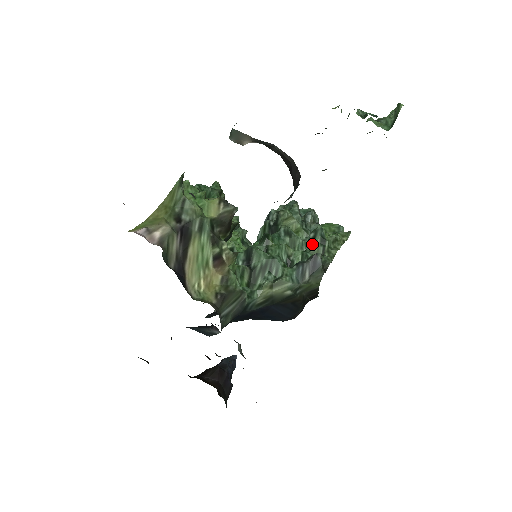
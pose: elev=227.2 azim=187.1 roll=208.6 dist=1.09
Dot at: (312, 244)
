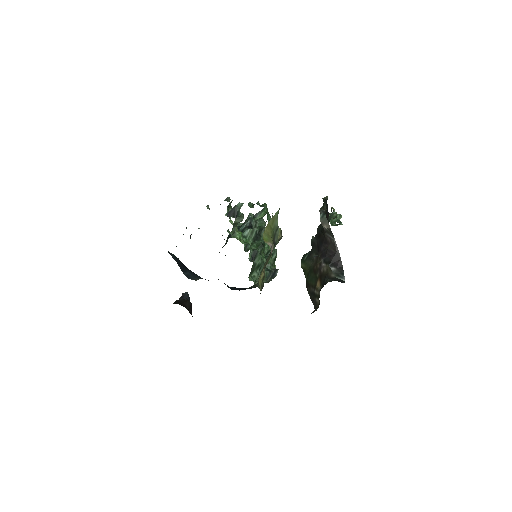
Dot at: (271, 258)
